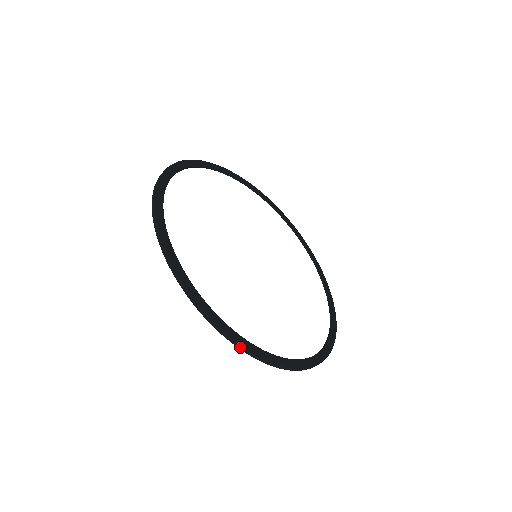
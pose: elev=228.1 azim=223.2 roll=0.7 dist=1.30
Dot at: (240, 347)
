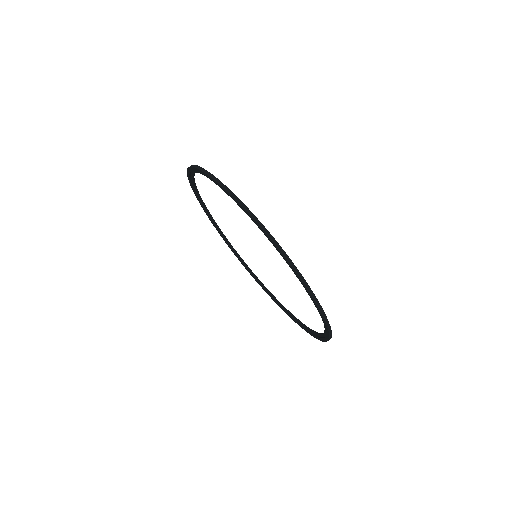
Dot at: (234, 196)
